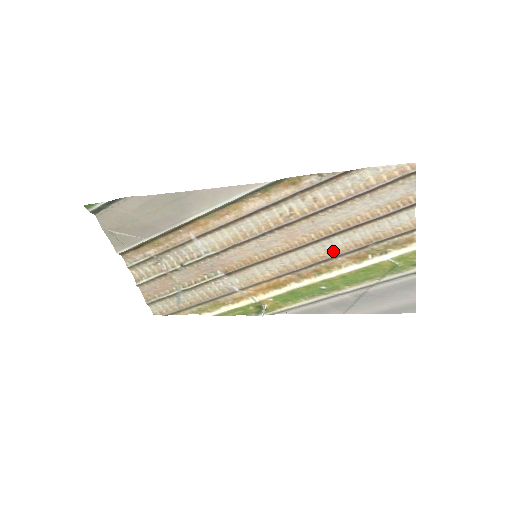
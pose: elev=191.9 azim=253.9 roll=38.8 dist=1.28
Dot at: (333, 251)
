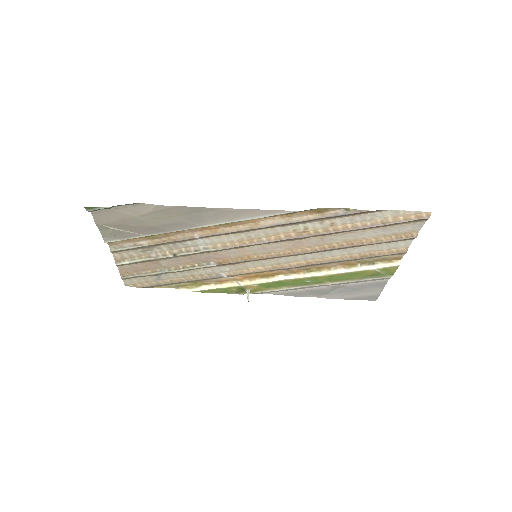
Dot at: (329, 258)
